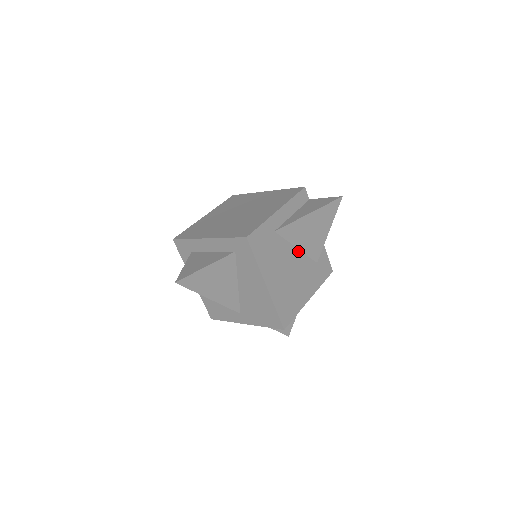
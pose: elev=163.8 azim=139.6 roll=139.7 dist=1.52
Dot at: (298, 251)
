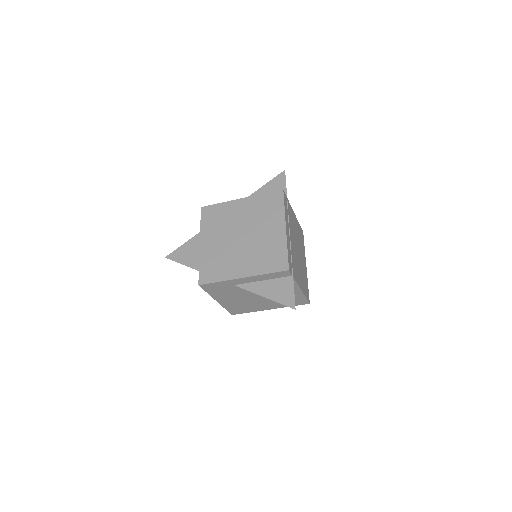
Dot at: occluded
